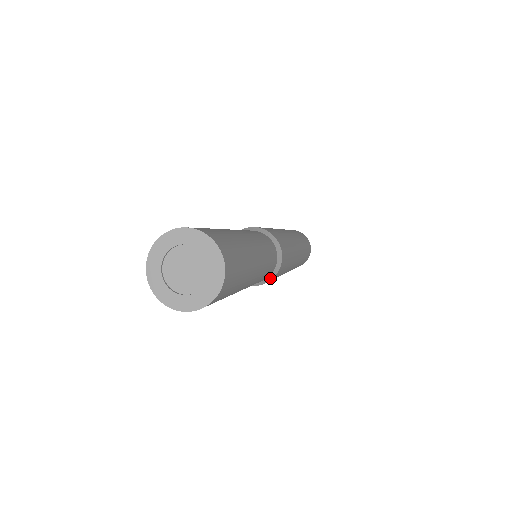
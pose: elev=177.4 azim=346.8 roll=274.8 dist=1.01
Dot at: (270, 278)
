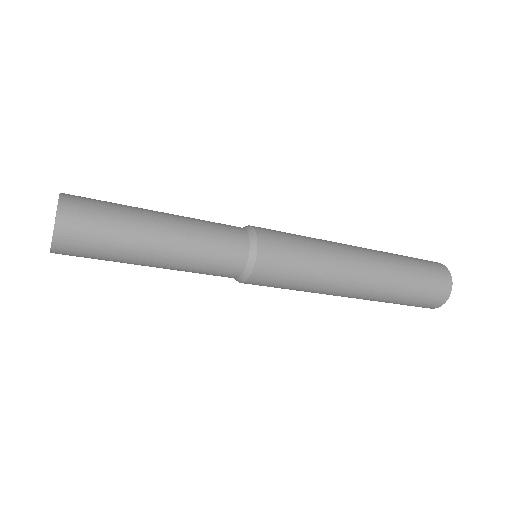
Dot at: (254, 245)
